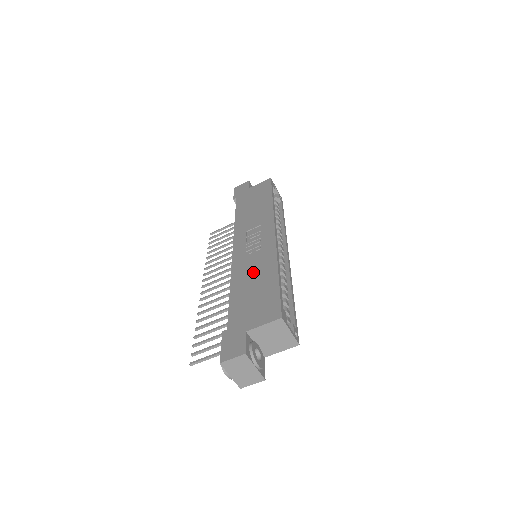
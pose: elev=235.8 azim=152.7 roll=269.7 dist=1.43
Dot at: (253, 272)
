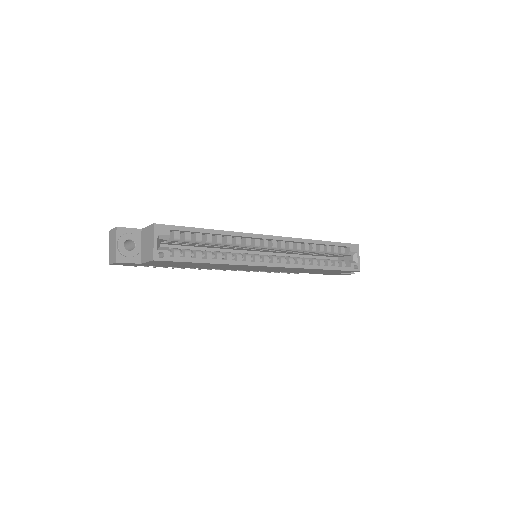
Dot at: occluded
